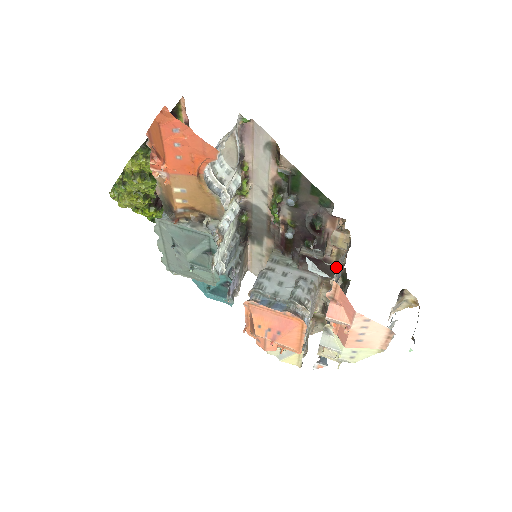
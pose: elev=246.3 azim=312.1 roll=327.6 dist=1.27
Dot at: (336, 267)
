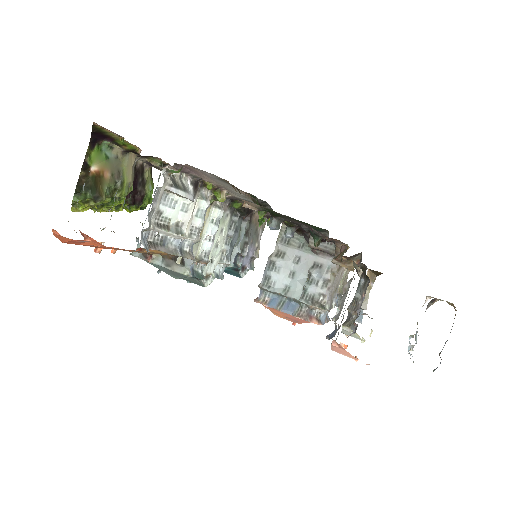
Dot at: occluded
